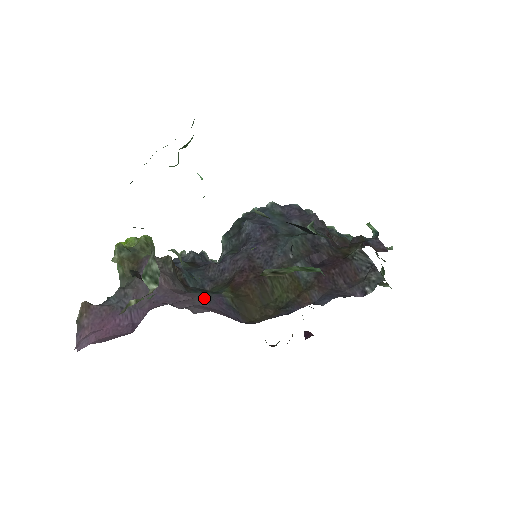
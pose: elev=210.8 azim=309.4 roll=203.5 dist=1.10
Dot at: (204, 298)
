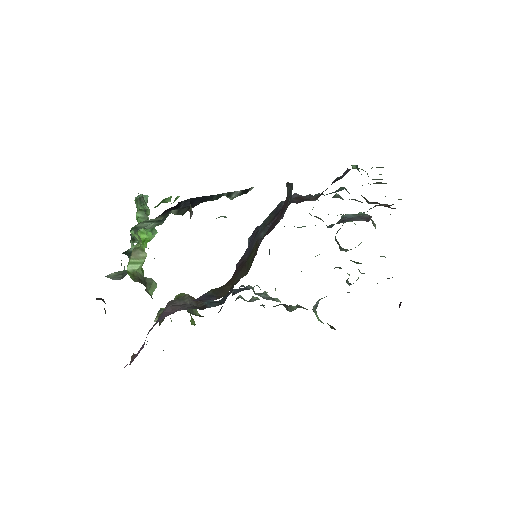
Dot at: occluded
